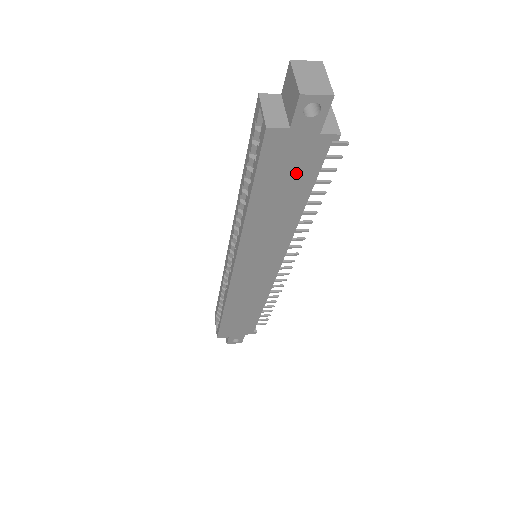
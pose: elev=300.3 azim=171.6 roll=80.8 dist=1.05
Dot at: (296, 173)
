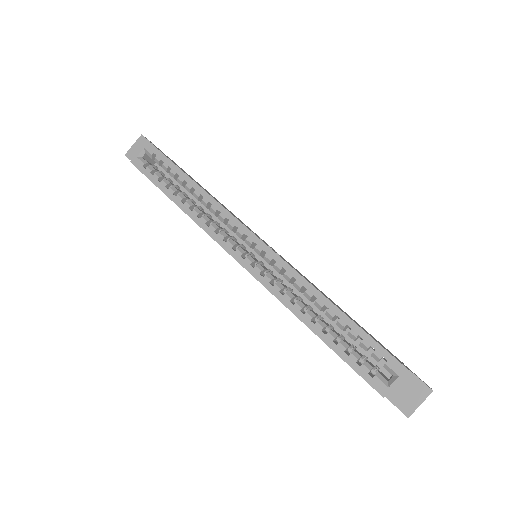
Dot at: occluded
